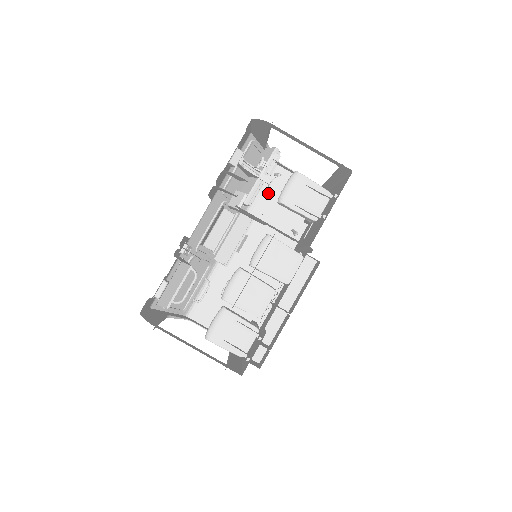
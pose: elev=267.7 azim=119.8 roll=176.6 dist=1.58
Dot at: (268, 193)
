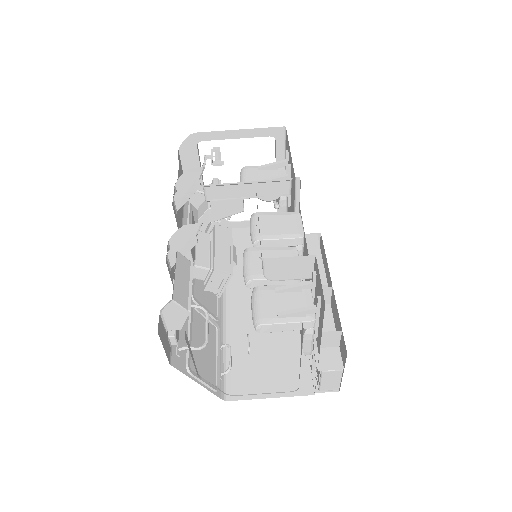
Dot at: occluded
